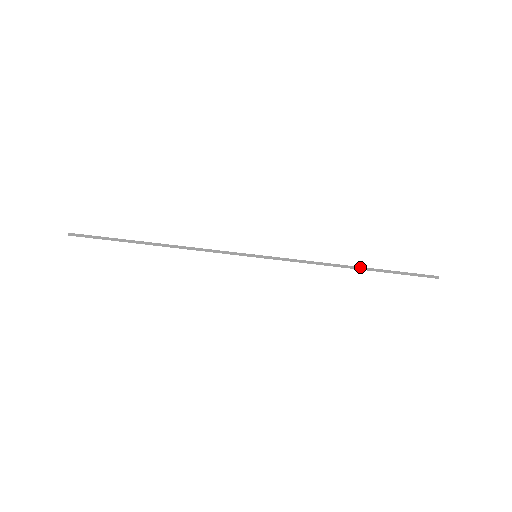
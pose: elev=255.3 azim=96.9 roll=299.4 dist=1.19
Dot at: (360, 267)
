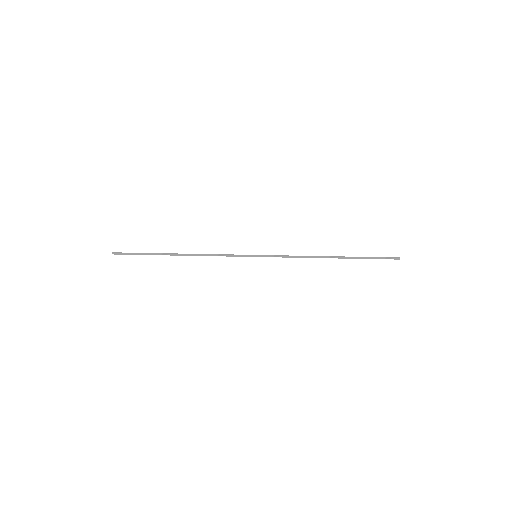
Dot at: (337, 256)
